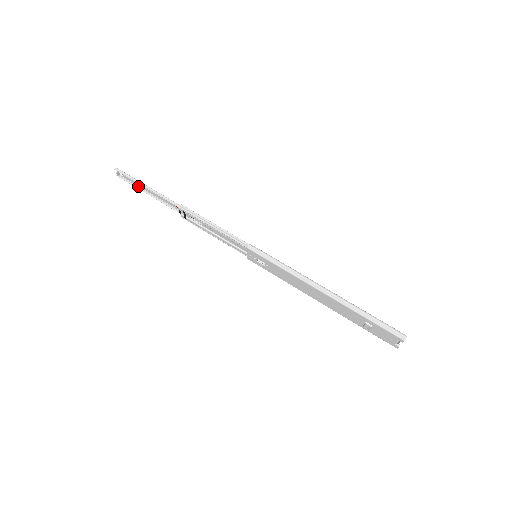
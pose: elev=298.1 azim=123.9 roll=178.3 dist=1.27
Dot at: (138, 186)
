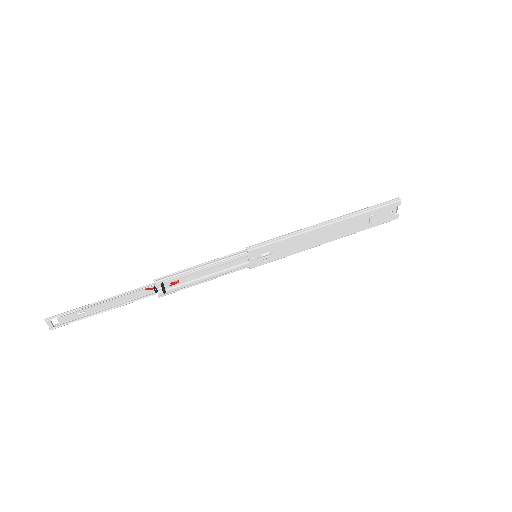
Dot at: (86, 316)
